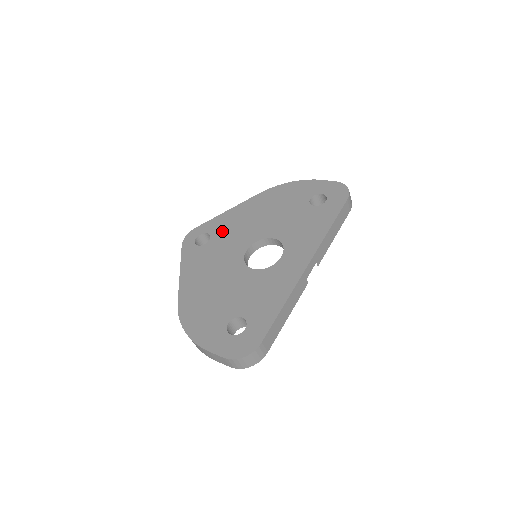
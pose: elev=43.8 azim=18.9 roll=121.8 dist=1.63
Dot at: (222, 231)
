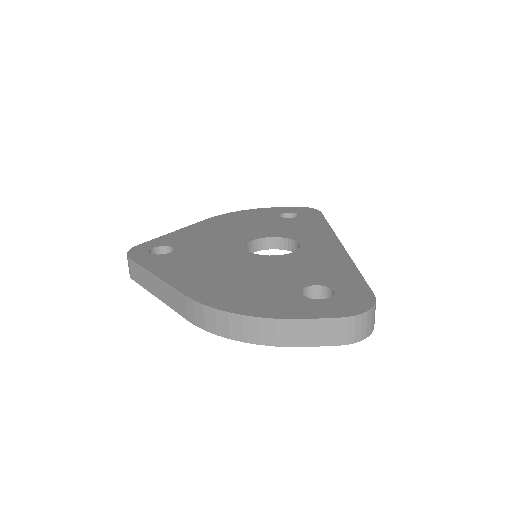
Dot at: (187, 241)
